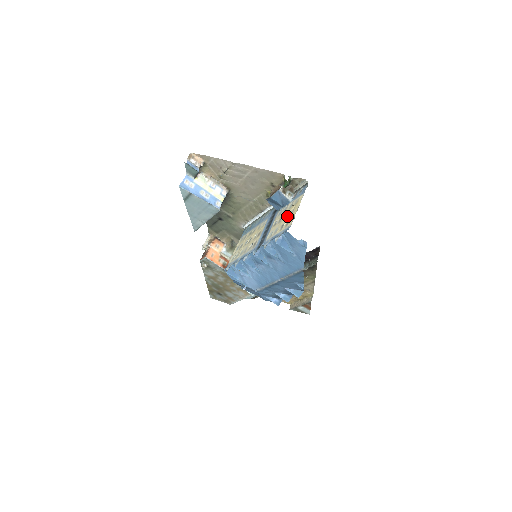
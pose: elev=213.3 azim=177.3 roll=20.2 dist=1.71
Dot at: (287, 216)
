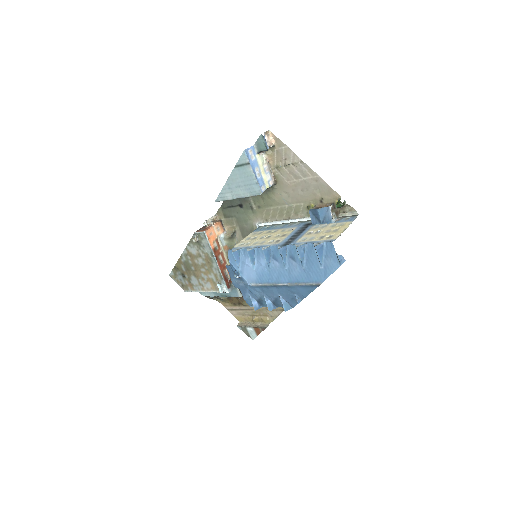
Dot at: (329, 231)
